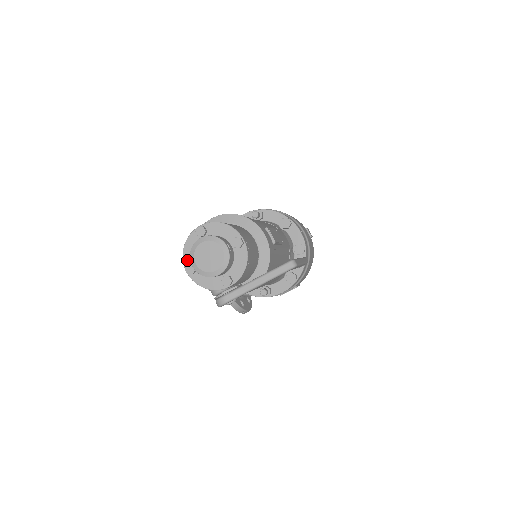
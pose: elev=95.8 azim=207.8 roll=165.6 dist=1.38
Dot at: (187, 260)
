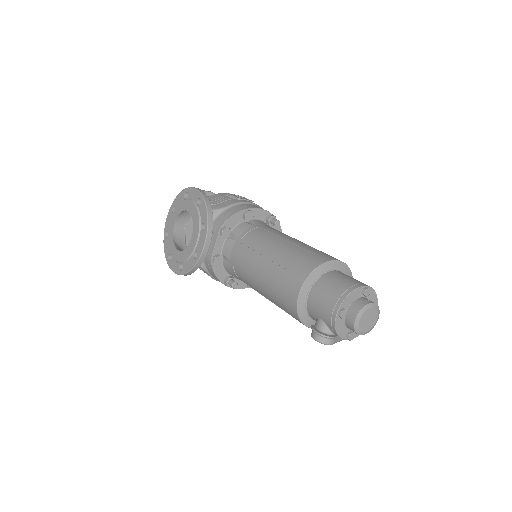
Dot at: (344, 304)
